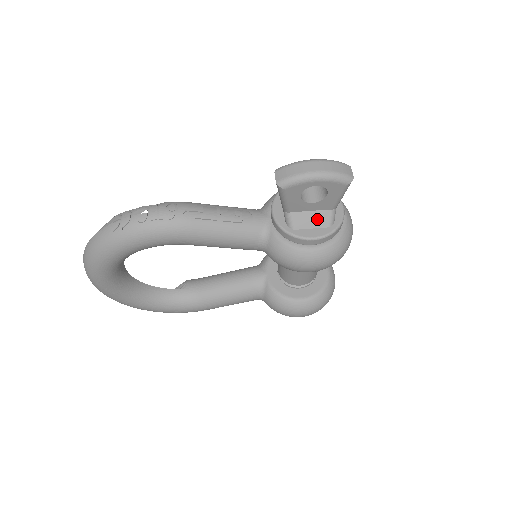
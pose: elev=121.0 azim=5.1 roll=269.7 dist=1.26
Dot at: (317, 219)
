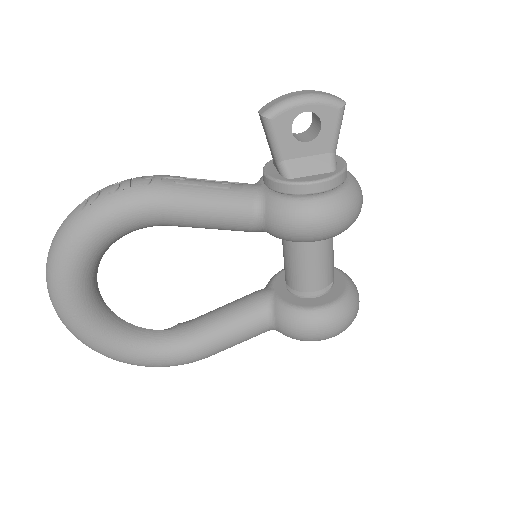
Dot at: (316, 164)
